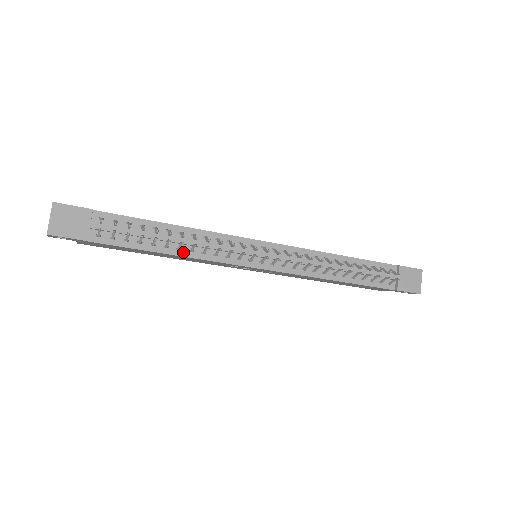
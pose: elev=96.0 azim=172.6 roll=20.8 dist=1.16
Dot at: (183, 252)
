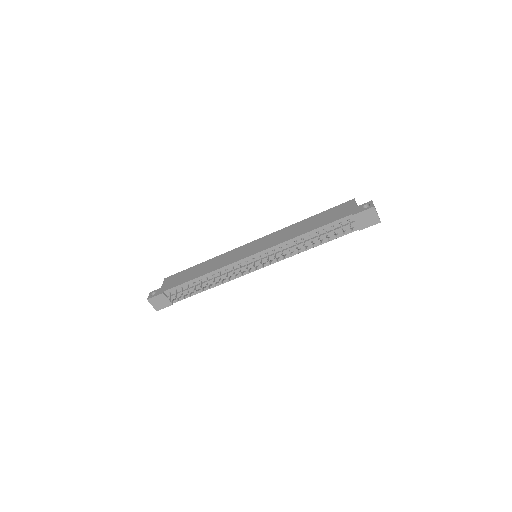
Dot at: occluded
